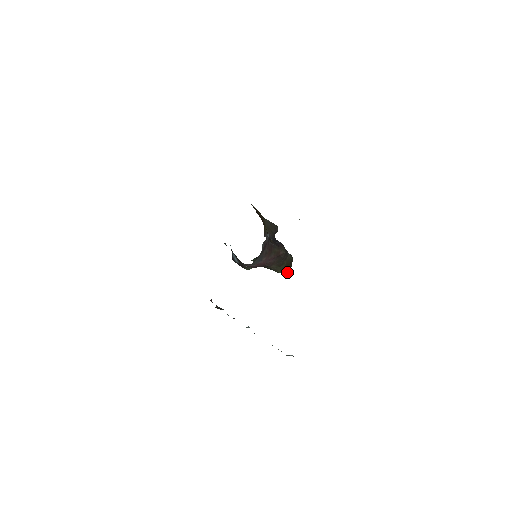
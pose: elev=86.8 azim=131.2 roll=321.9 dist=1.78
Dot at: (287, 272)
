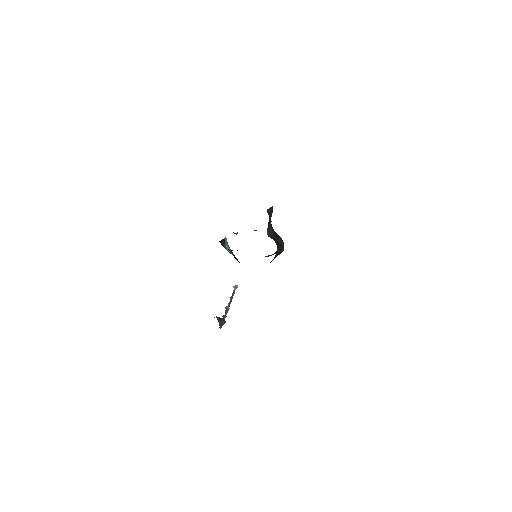
Dot at: (273, 254)
